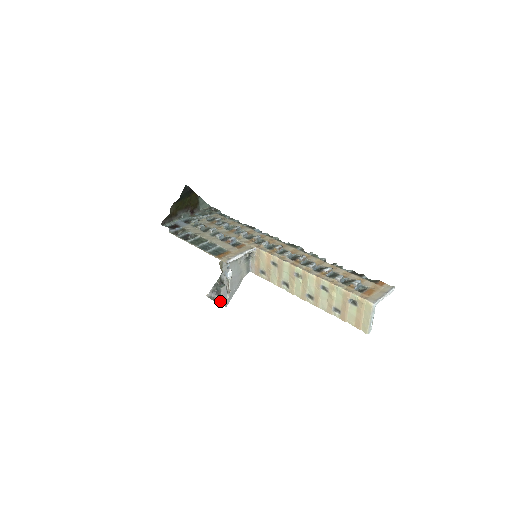
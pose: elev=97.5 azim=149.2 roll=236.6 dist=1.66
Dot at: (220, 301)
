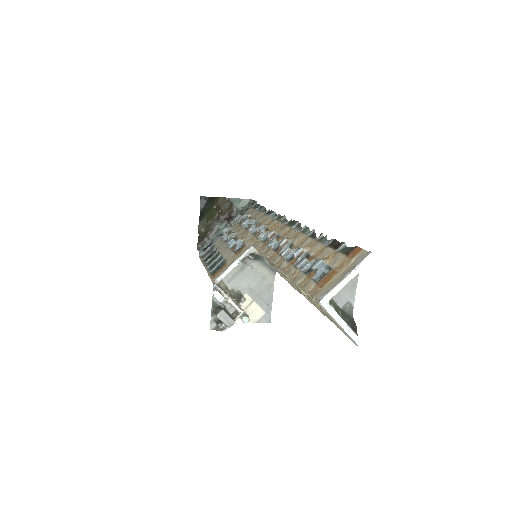
Dot at: (254, 320)
